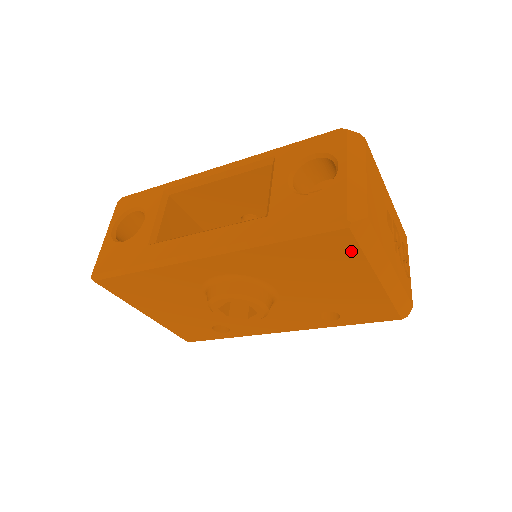
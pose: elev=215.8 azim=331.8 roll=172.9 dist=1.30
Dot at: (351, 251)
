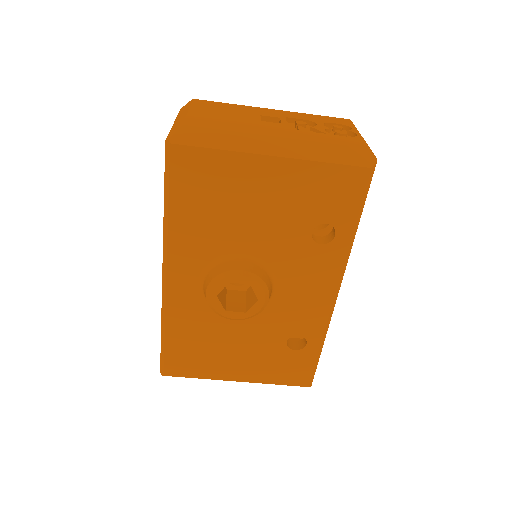
Dot at: (208, 158)
